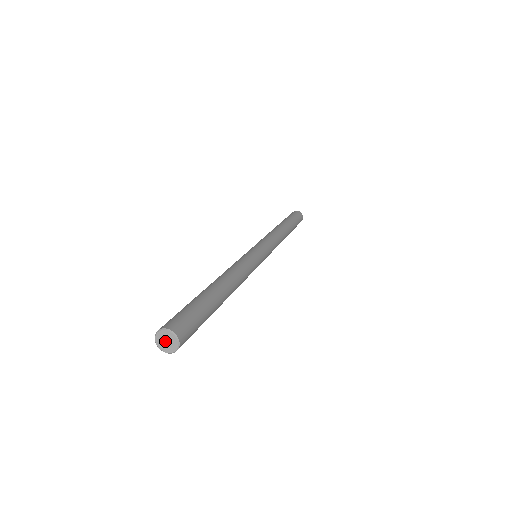
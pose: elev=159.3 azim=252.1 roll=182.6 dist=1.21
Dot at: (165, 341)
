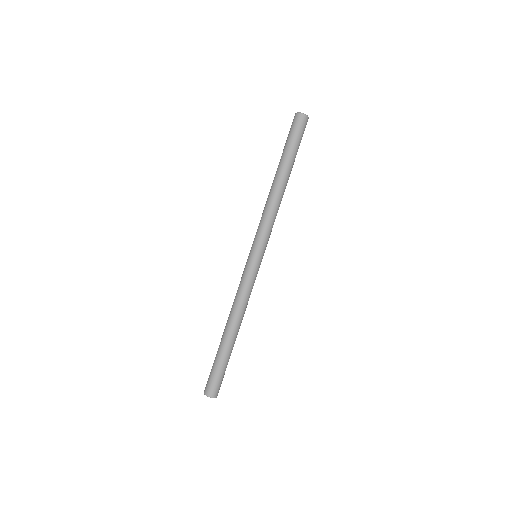
Dot at: occluded
